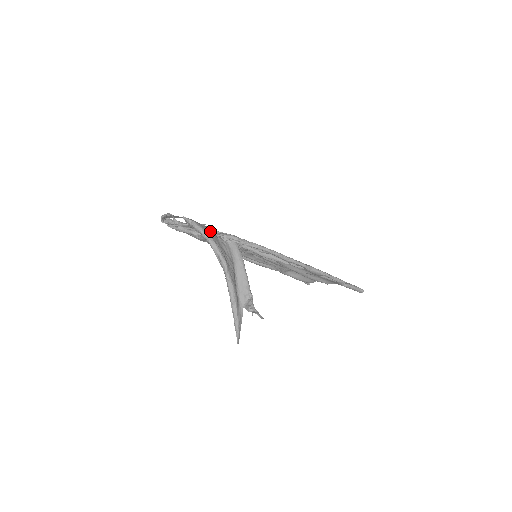
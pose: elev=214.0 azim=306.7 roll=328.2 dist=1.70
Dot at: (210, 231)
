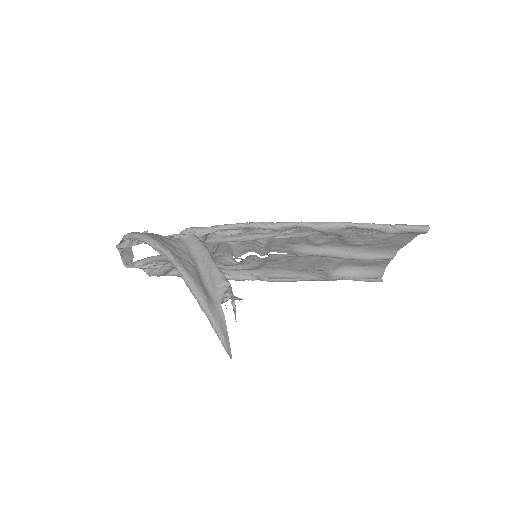
Dot at: (151, 233)
